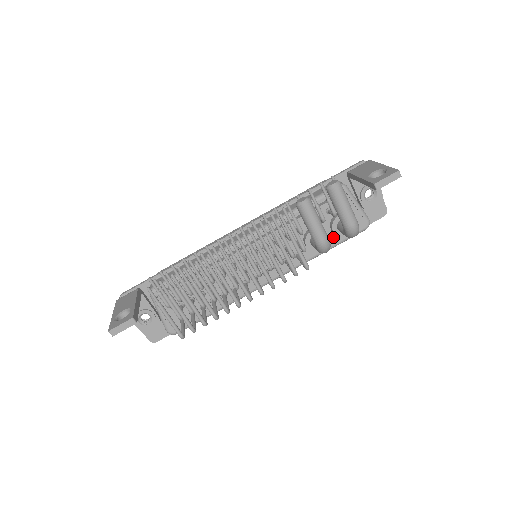
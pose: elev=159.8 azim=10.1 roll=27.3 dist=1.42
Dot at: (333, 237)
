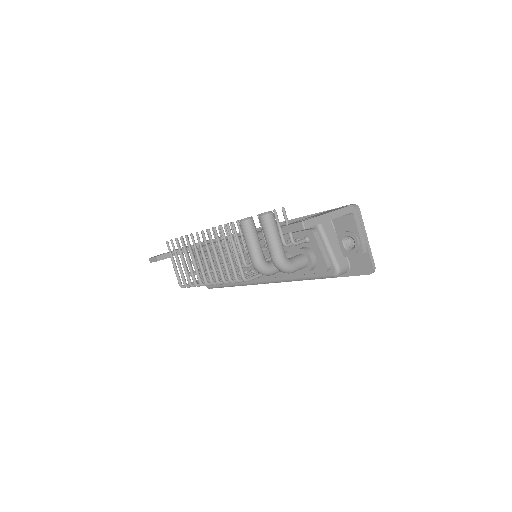
Dot at: occluded
